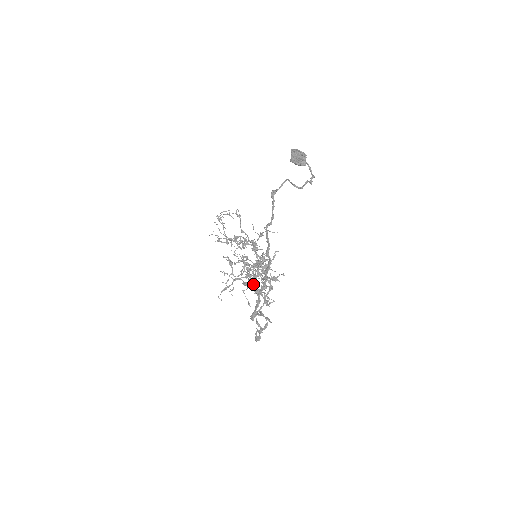
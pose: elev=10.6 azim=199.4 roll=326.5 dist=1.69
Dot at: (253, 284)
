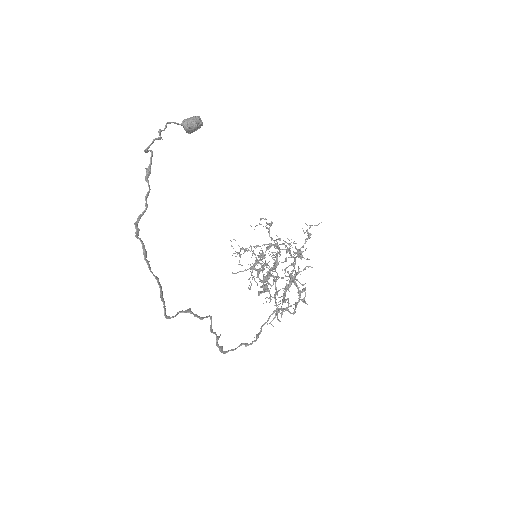
Dot at: (264, 291)
